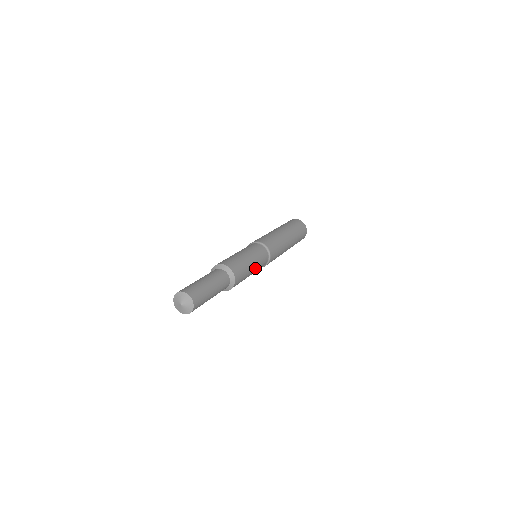
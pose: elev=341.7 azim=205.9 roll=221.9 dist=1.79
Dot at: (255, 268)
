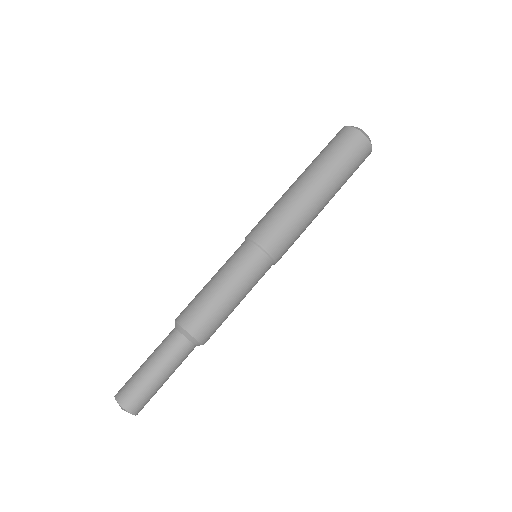
Dot at: (241, 293)
